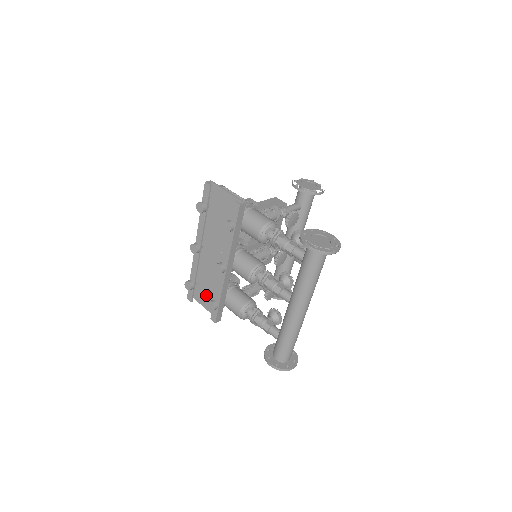
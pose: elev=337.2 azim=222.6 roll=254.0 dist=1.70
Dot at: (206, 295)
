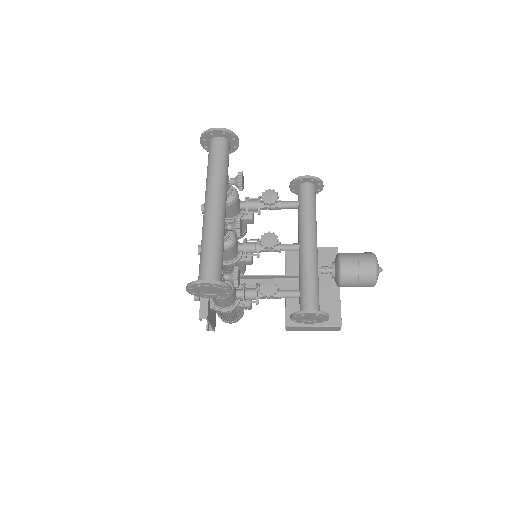
Dot at: occluded
